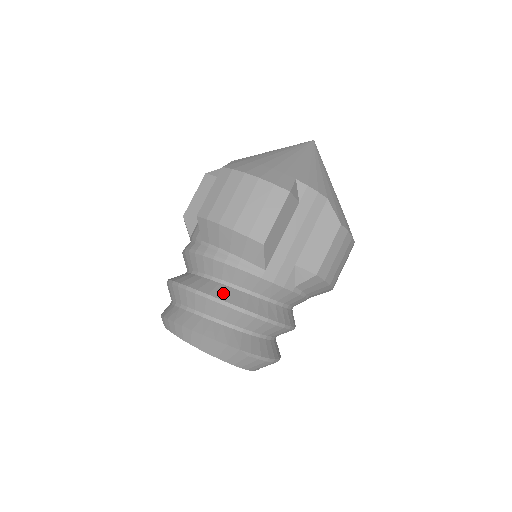
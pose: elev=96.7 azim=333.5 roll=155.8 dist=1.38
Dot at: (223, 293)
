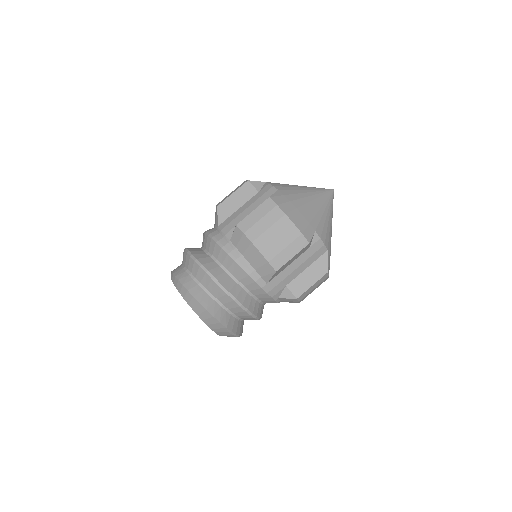
Dot at: (232, 287)
